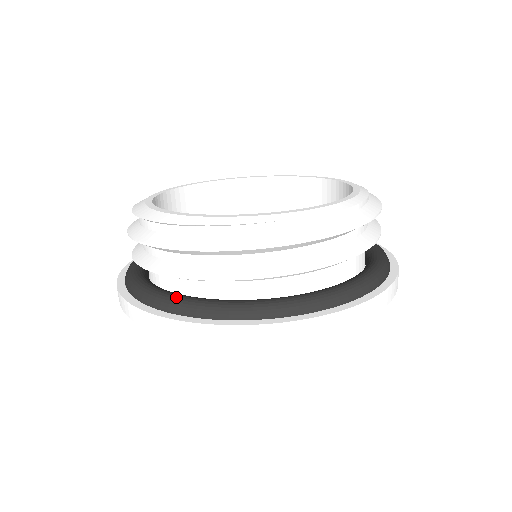
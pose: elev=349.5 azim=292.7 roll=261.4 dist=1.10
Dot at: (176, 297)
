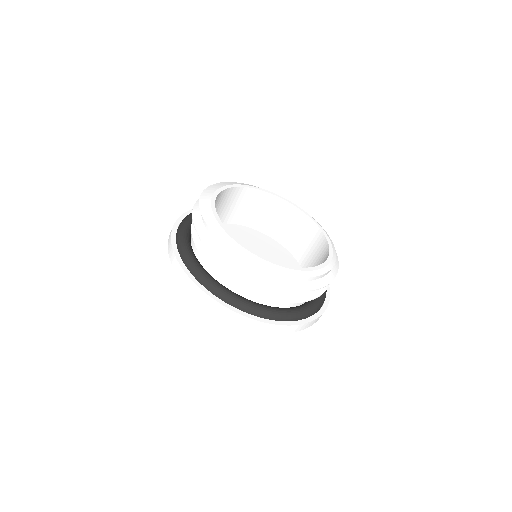
Dot at: (261, 307)
